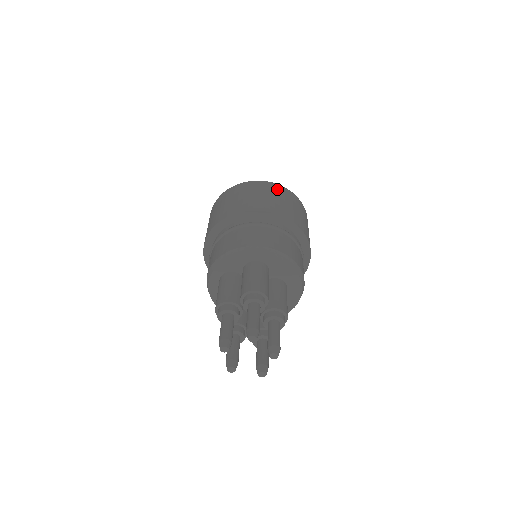
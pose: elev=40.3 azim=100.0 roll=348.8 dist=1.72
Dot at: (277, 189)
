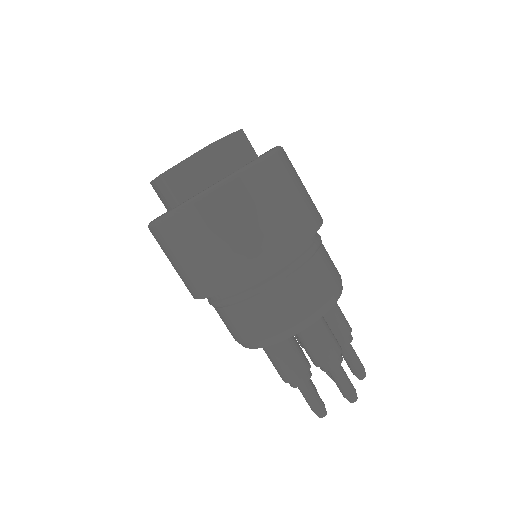
Dot at: (179, 232)
